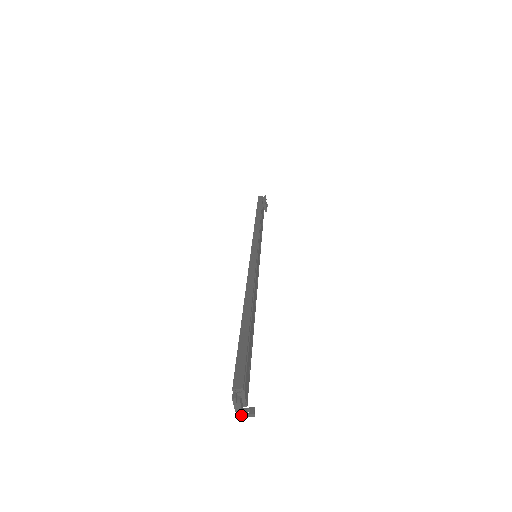
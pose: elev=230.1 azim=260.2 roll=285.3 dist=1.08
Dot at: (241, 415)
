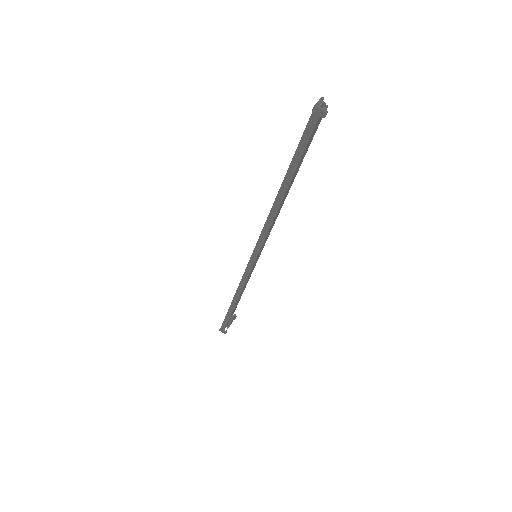
Dot at: (319, 106)
